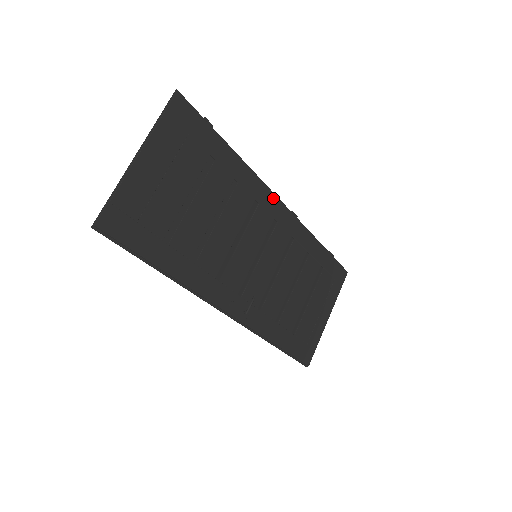
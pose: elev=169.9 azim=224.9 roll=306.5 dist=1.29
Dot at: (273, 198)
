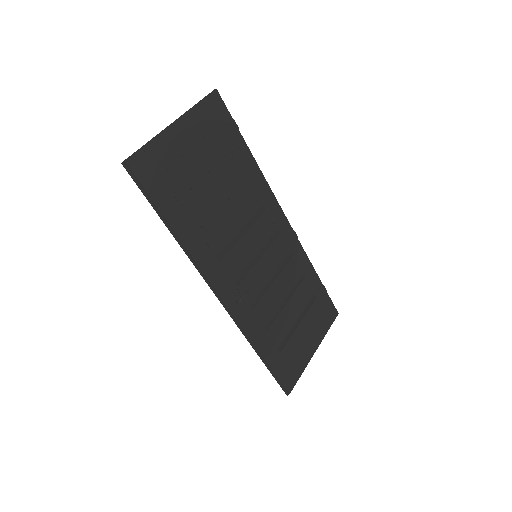
Dot at: (279, 210)
